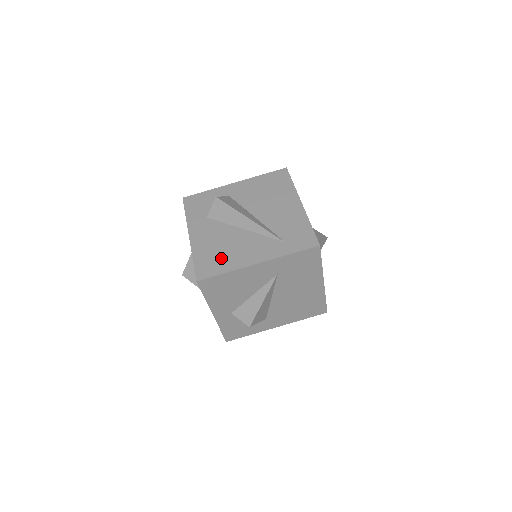
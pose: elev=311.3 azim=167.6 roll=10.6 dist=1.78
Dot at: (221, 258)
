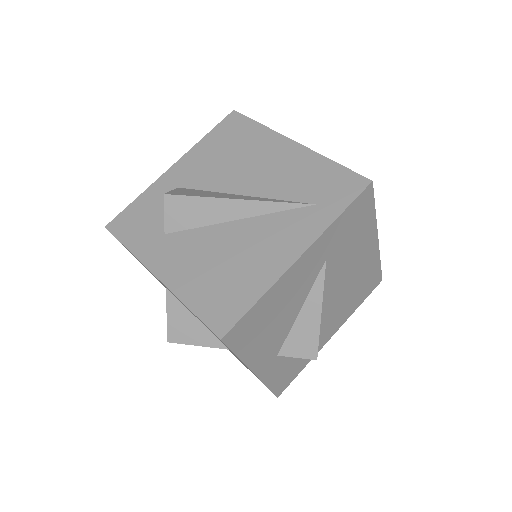
Dot at: (234, 281)
